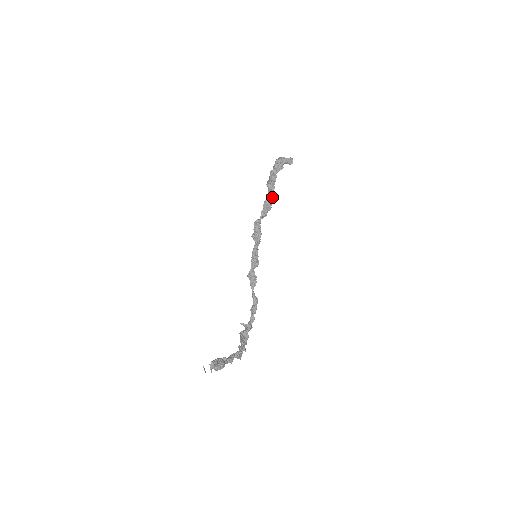
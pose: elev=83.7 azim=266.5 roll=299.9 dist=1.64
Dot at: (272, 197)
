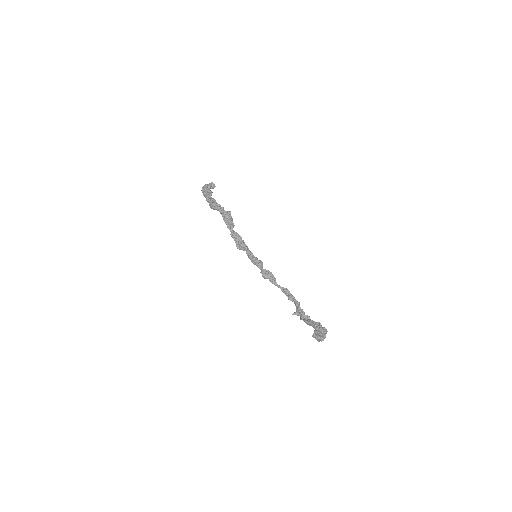
Dot at: occluded
